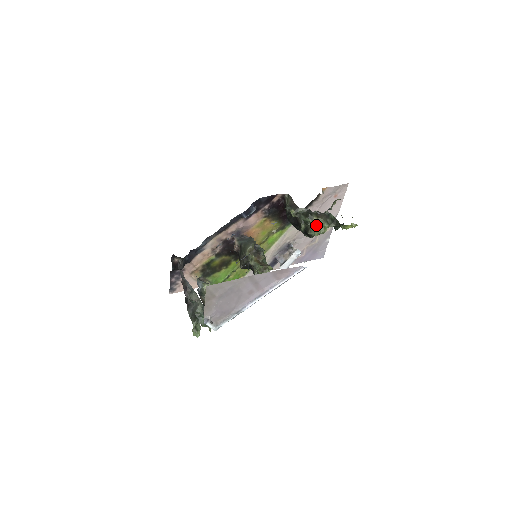
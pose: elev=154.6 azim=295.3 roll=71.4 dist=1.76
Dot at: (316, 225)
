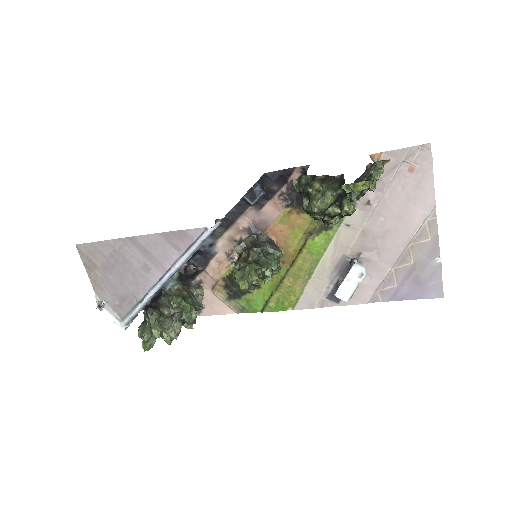
Dot at: (316, 195)
